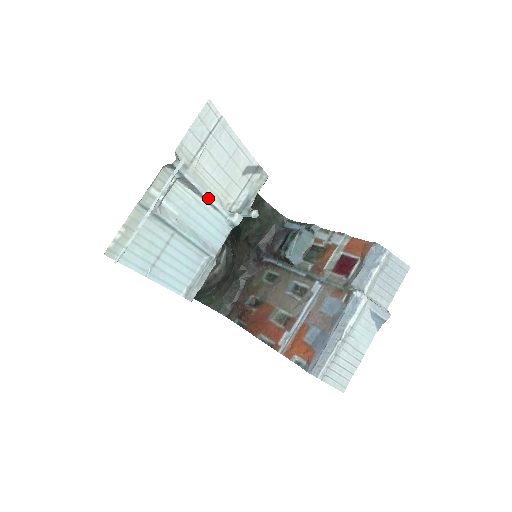
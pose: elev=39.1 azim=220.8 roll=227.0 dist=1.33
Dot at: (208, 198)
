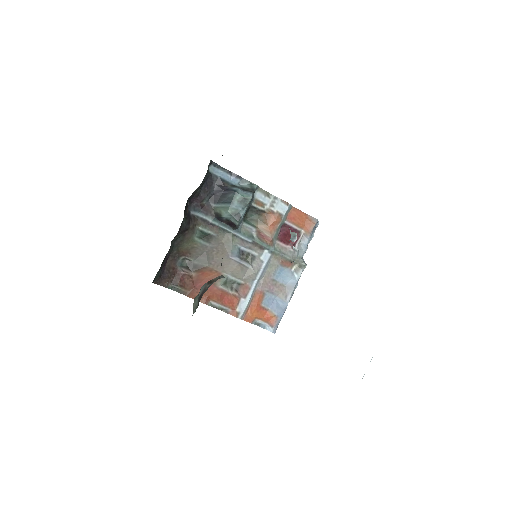
Dot at: occluded
